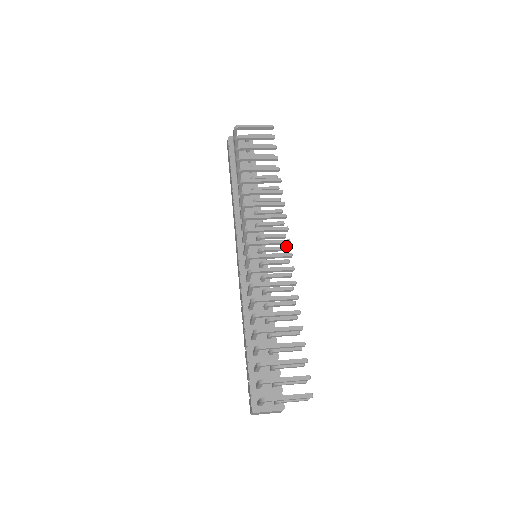
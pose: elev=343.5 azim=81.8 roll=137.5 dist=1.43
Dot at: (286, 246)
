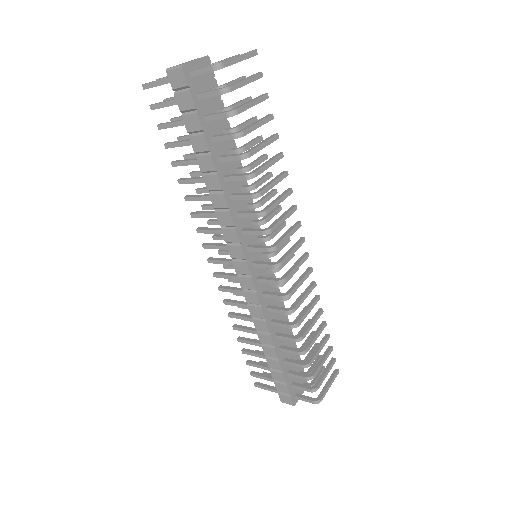
Dot at: (289, 237)
